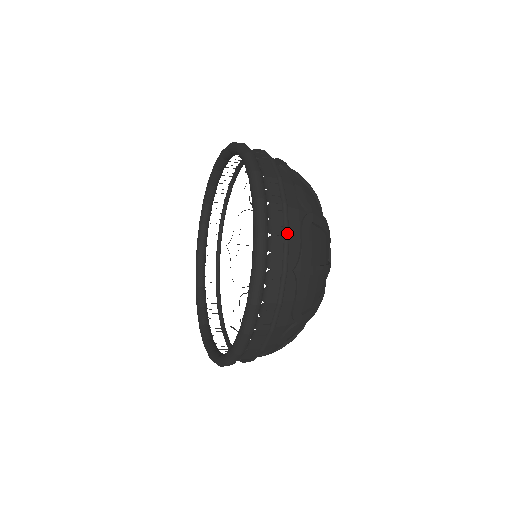
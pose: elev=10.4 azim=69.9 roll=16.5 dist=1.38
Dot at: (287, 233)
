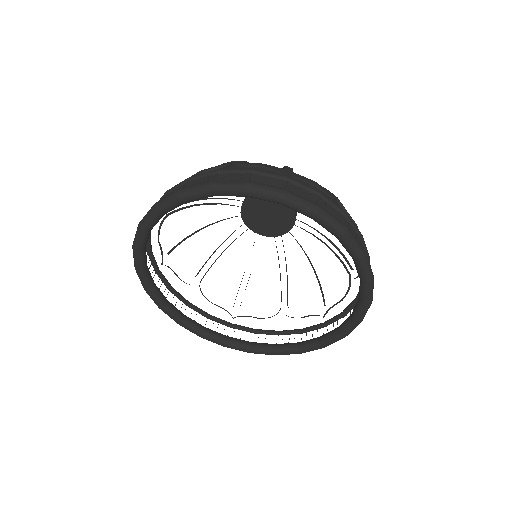
Dot at: (346, 315)
